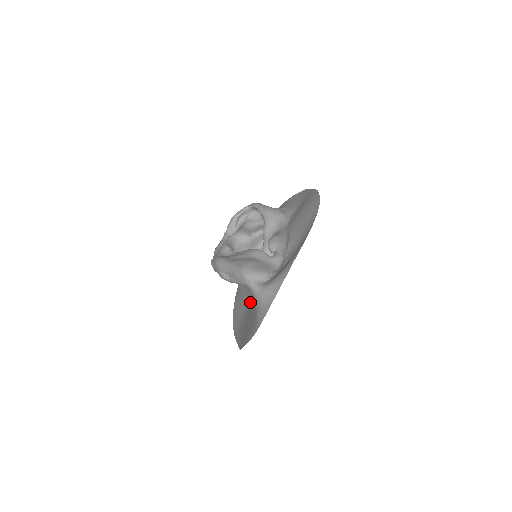
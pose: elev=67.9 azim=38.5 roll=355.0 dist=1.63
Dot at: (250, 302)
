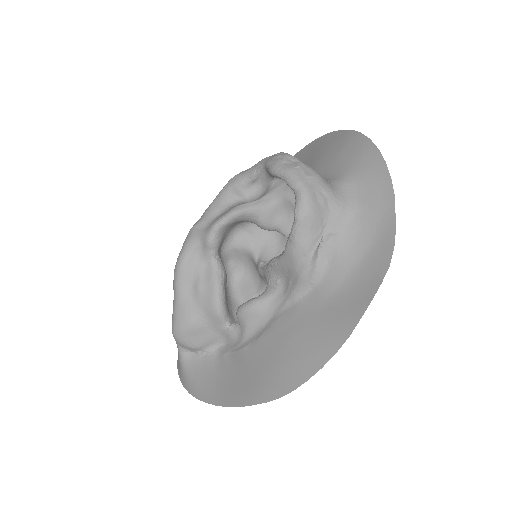
Dot at: occluded
